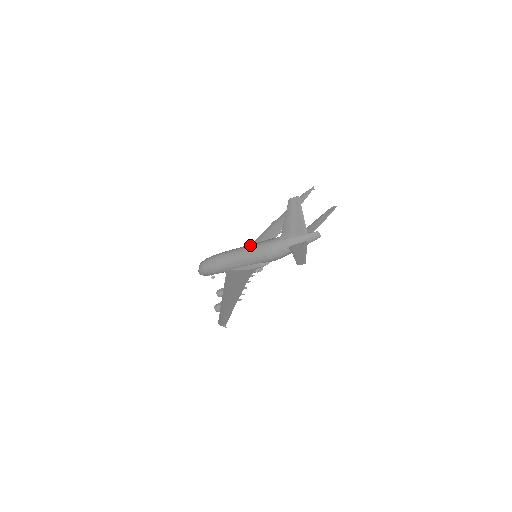
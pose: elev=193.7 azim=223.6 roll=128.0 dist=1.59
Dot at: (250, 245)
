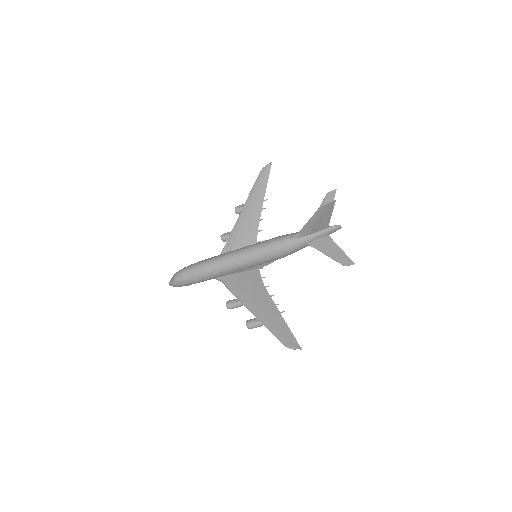
Dot at: (252, 248)
